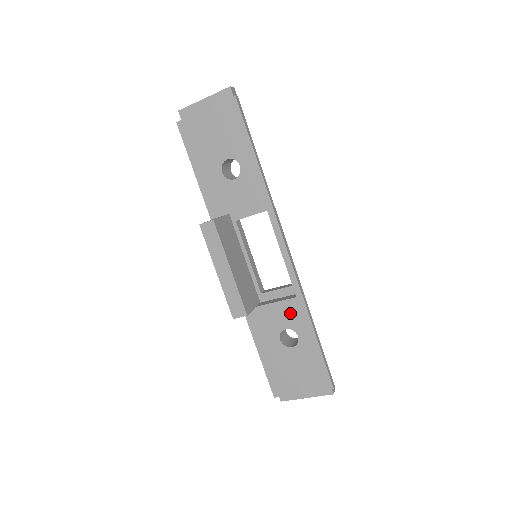
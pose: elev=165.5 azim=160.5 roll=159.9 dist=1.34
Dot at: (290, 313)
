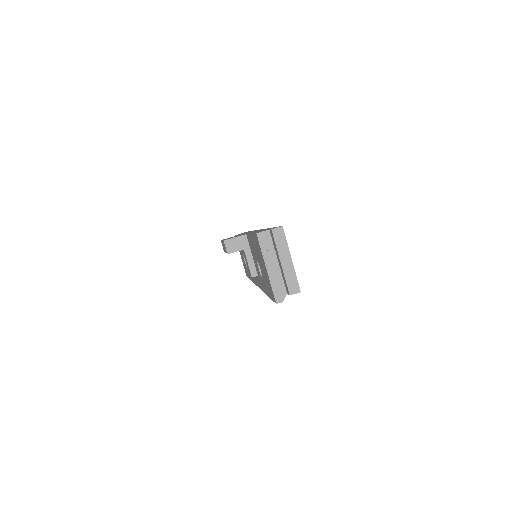
Dot at: (248, 269)
